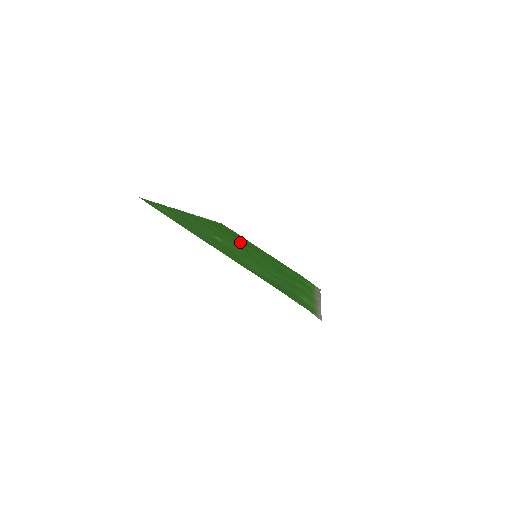
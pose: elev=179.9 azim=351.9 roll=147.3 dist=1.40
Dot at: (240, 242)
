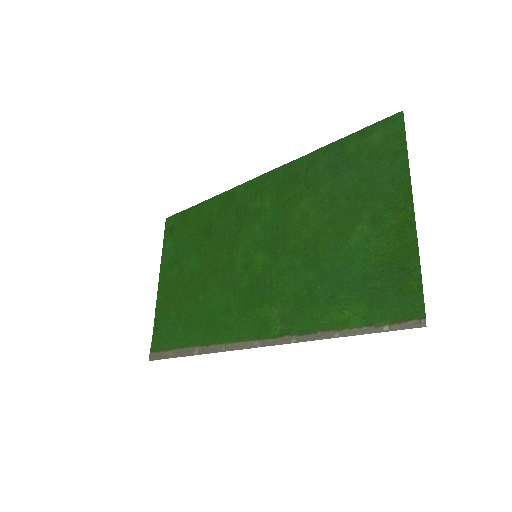
Dot at: (230, 237)
